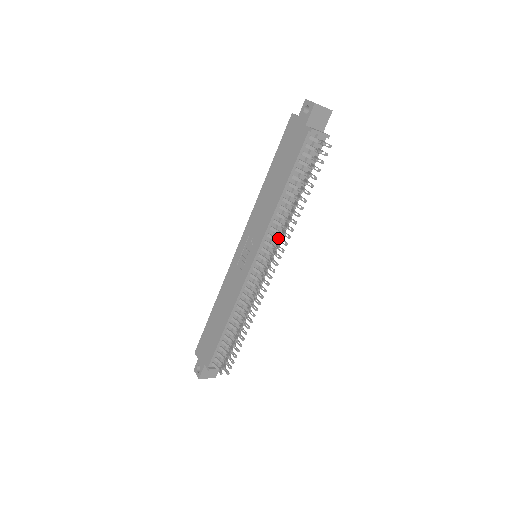
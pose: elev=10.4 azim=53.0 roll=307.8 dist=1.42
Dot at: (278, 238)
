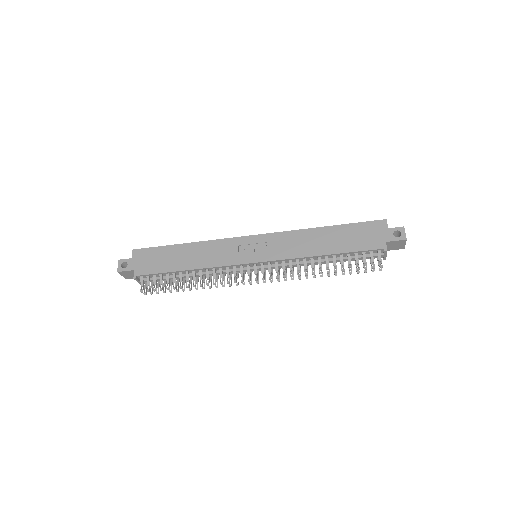
Dot at: occluded
